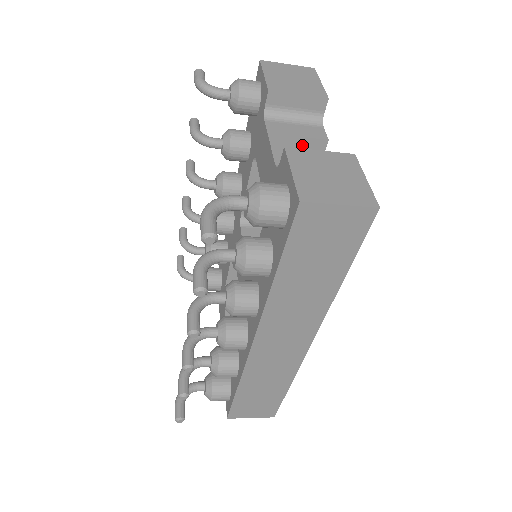
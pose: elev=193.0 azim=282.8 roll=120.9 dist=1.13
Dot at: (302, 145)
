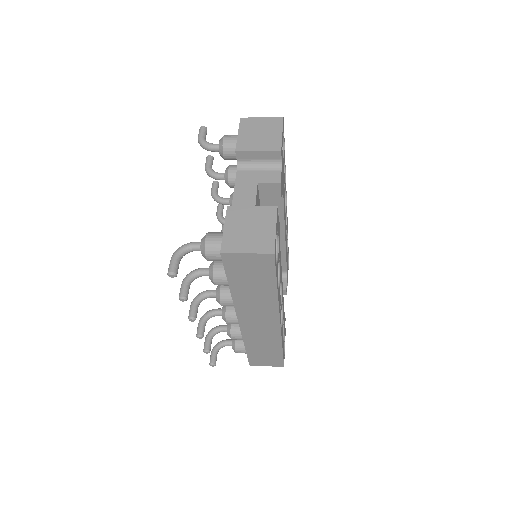
Dot at: (263, 188)
